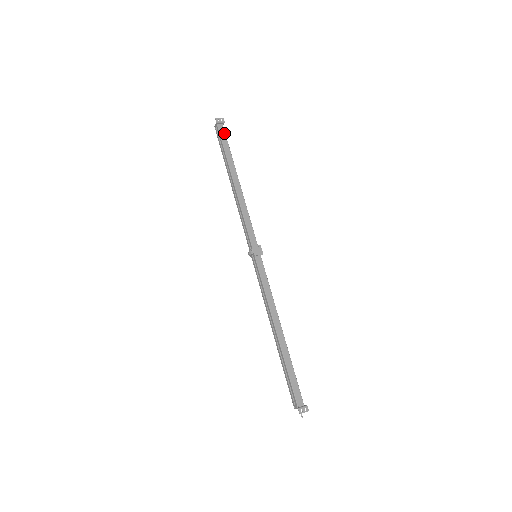
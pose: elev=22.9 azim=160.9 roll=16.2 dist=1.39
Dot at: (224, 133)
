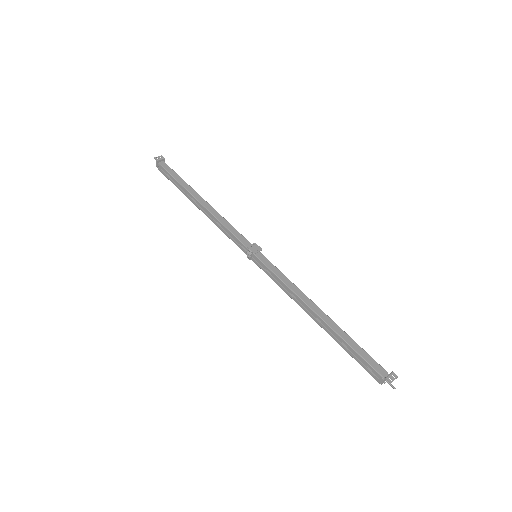
Dot at: (168, 167)
